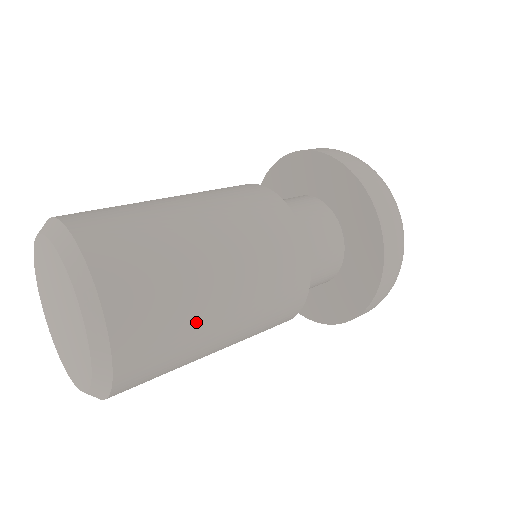
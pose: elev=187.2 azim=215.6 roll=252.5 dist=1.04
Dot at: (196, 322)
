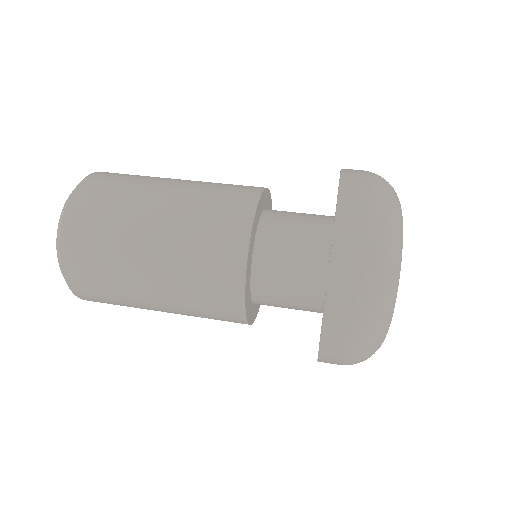
Dot at: (123, 241)
